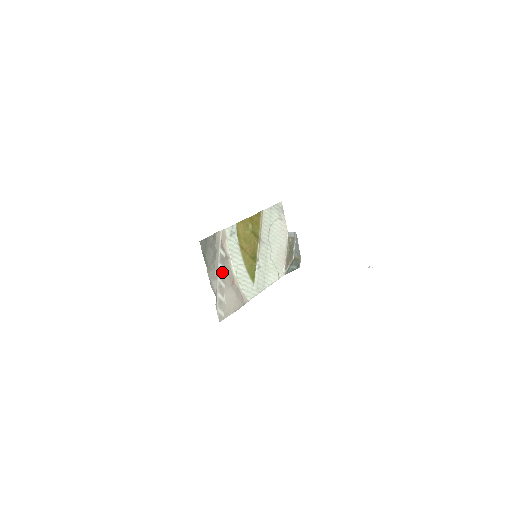
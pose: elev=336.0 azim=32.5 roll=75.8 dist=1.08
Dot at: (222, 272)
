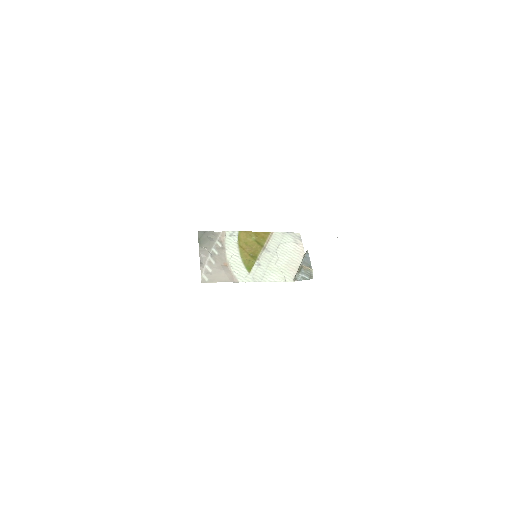
Dot at: (215, 254)
